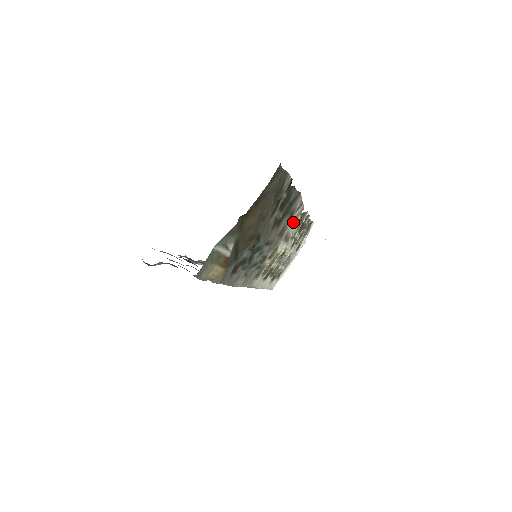
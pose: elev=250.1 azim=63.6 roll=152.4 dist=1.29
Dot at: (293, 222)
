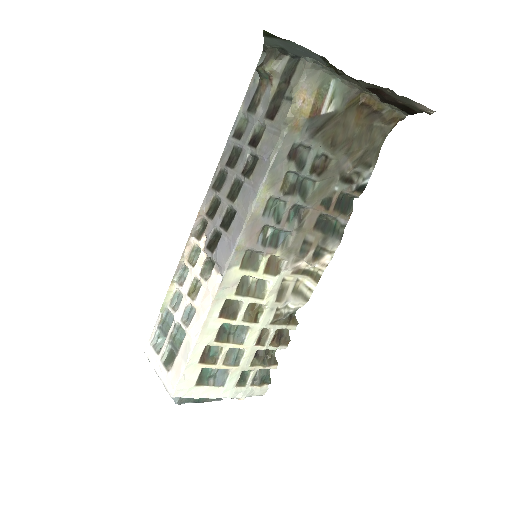
Dot at: (295, 292)
